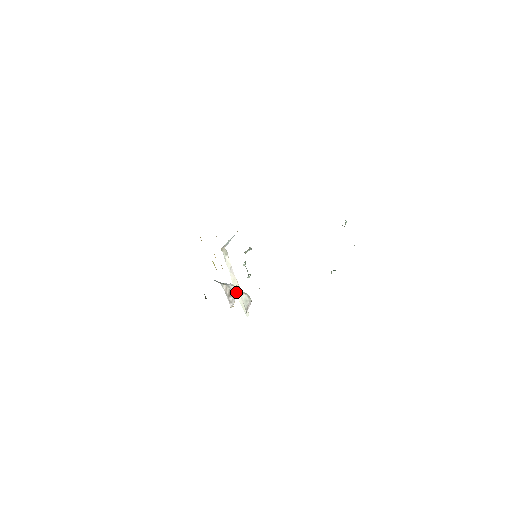
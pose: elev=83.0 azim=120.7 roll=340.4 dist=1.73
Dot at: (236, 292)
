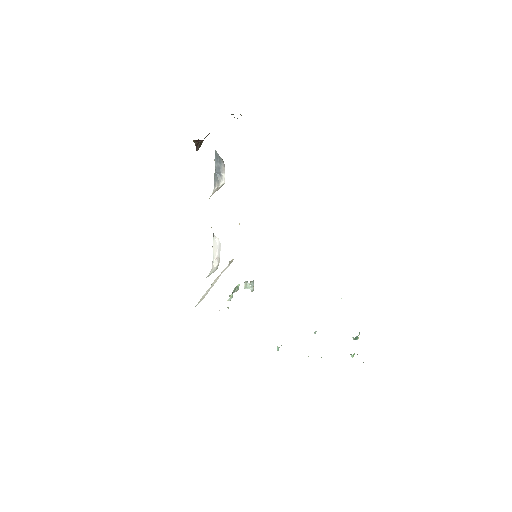
Dot at: (221, 185)
